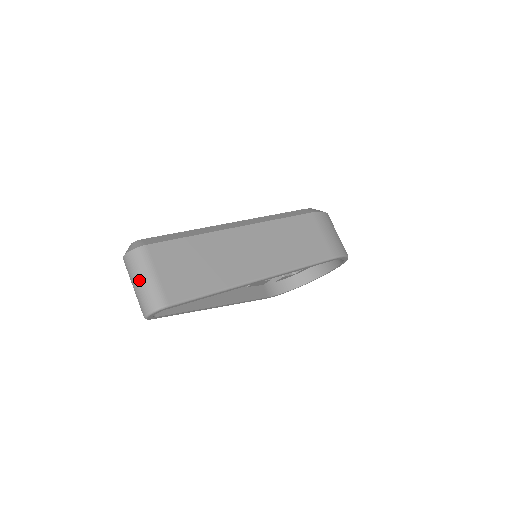
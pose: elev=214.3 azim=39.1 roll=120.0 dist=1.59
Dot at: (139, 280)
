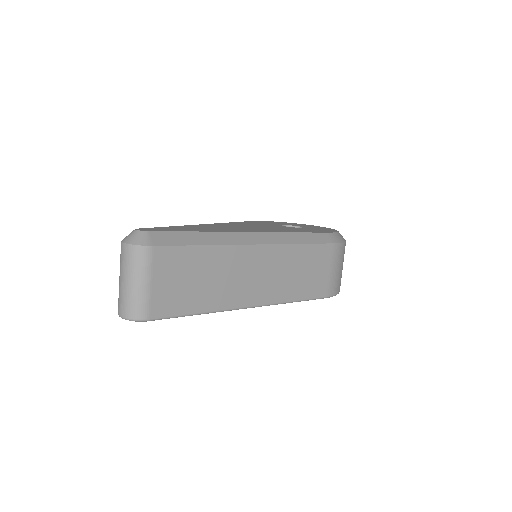
Dot at: (129, 281)
